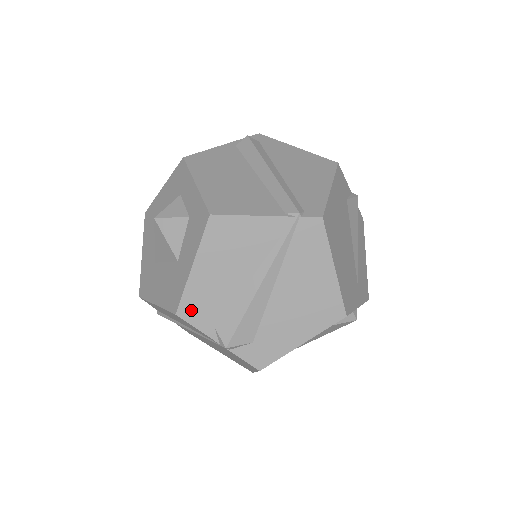
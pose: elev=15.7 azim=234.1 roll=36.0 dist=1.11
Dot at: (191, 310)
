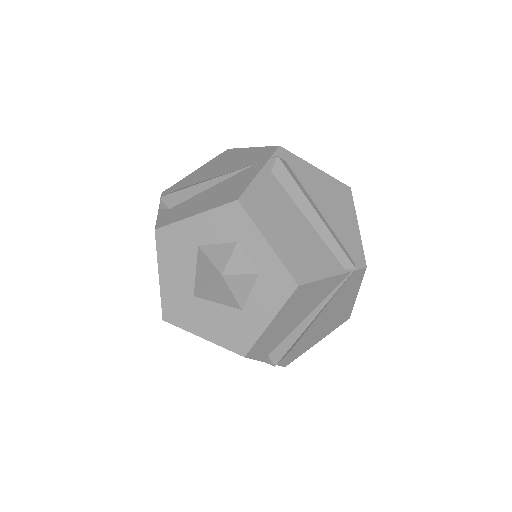
Dot at: (257, 350)
